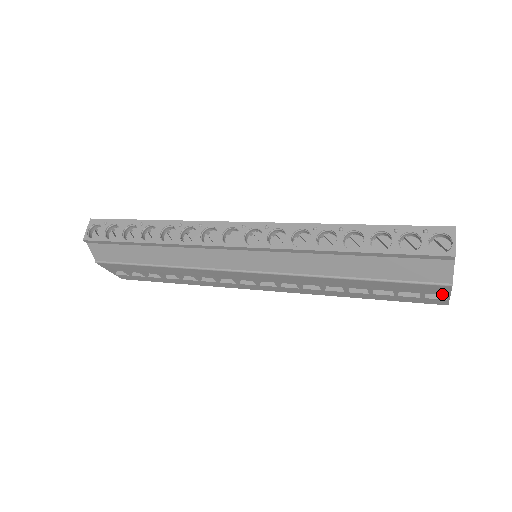
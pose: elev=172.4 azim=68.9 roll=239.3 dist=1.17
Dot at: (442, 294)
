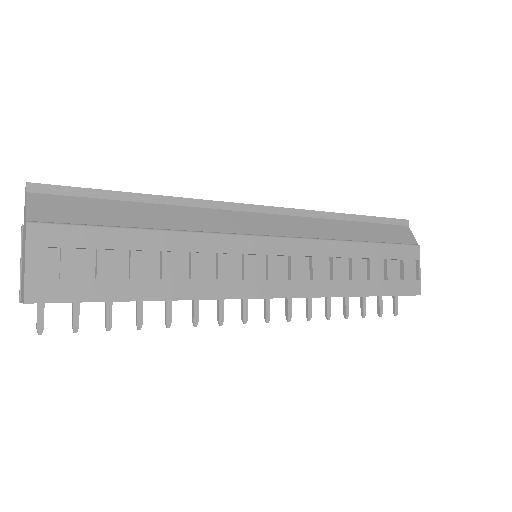
Dot at: (413, 279)
